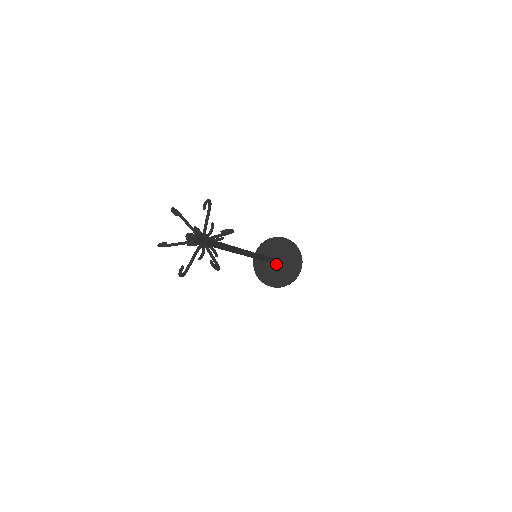
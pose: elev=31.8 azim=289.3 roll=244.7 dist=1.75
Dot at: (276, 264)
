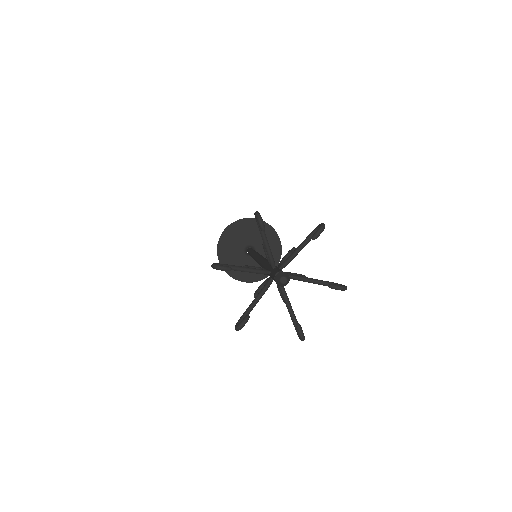
Dot at: occluded
